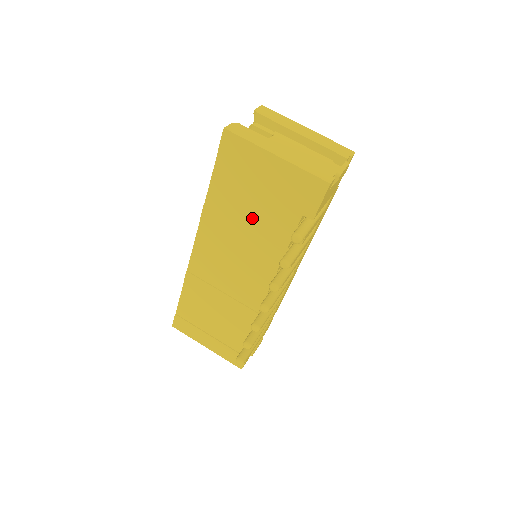
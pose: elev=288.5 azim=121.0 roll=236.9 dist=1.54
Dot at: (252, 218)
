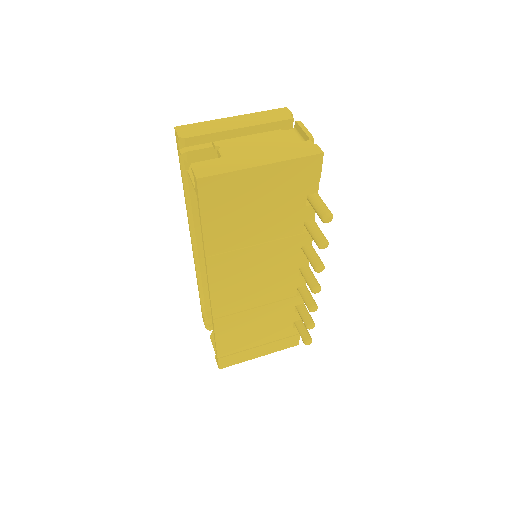
Dot at: (260, 232)
